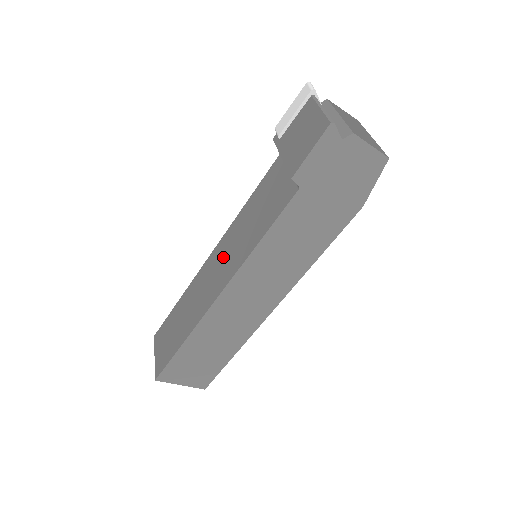
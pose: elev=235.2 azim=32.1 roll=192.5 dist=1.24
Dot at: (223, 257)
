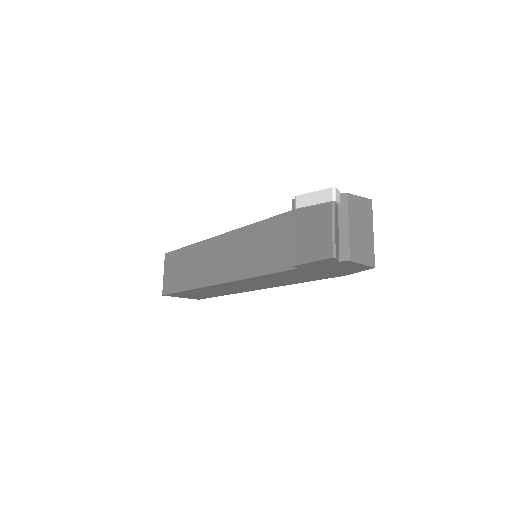
Dot at: (229, 252)
